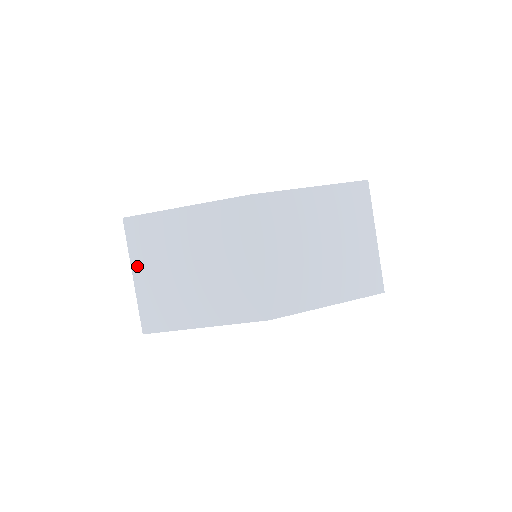
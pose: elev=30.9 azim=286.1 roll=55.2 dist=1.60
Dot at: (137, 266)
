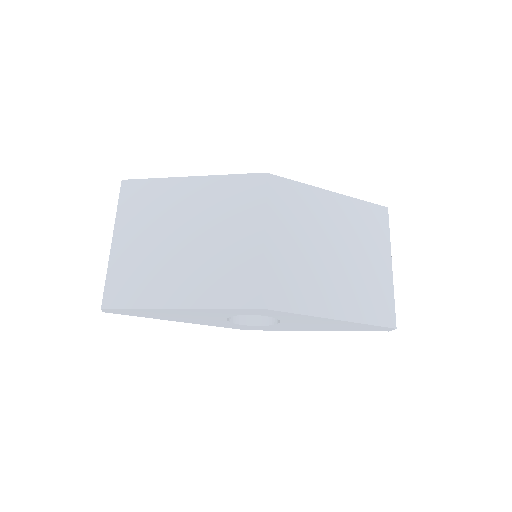
Dot at: (121, 230)
